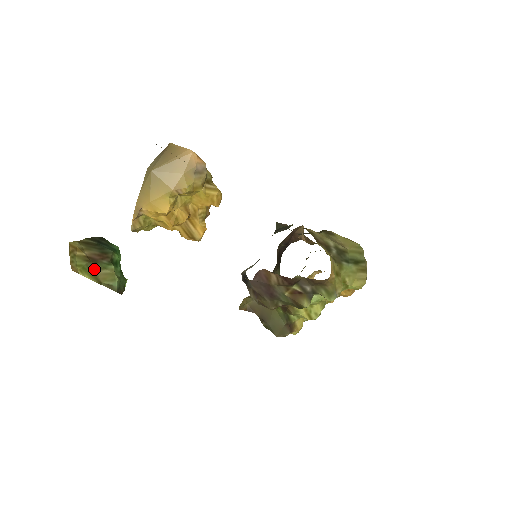
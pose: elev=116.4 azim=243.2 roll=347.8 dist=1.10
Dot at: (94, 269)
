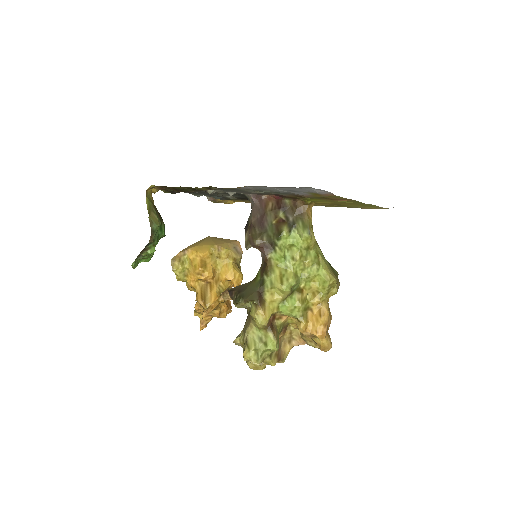
Dot at: (152, 210)
